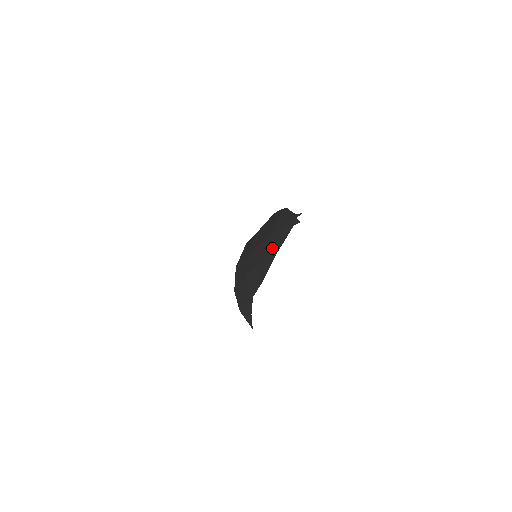
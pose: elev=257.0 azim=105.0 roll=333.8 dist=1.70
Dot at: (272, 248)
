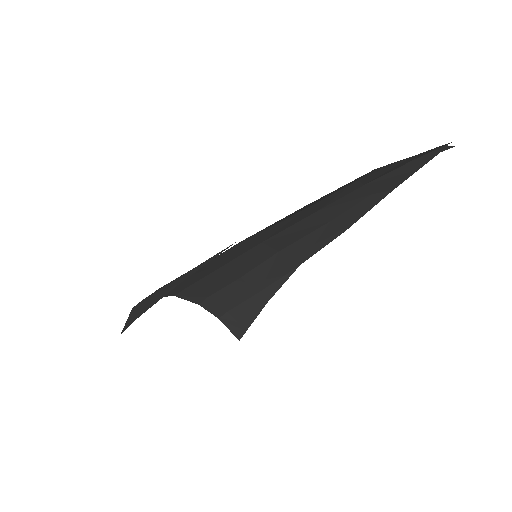
Dot at: occluded
